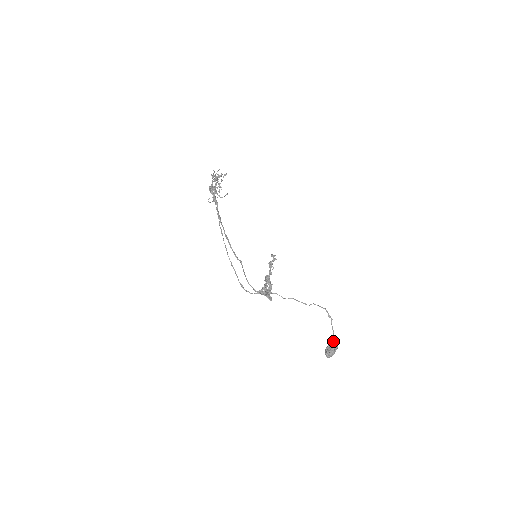
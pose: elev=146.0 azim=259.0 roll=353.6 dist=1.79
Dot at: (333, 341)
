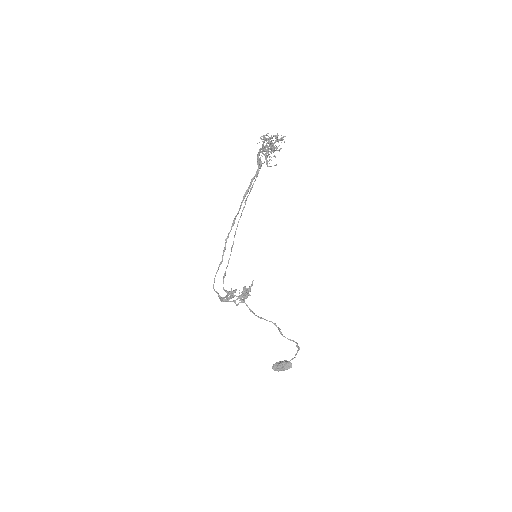
Dot at: (287, 363)
